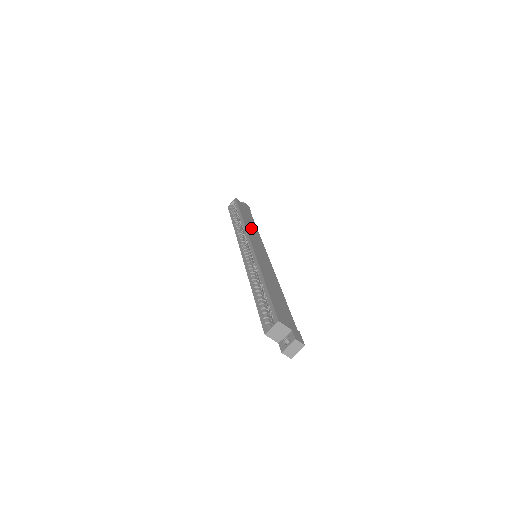
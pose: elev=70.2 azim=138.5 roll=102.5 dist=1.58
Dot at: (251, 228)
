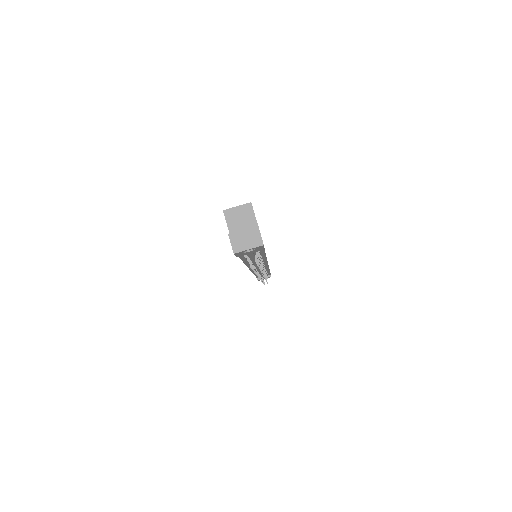
Dot at: occluded
